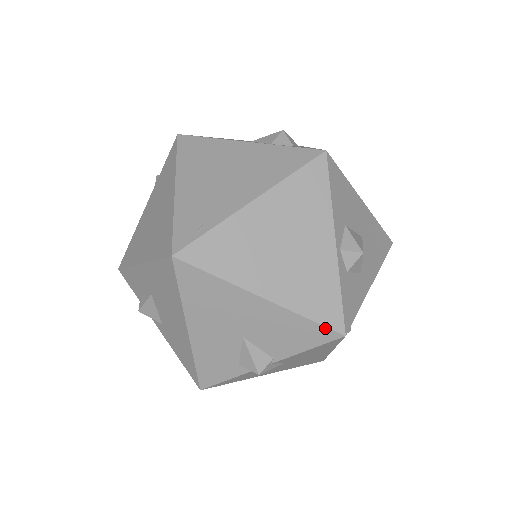
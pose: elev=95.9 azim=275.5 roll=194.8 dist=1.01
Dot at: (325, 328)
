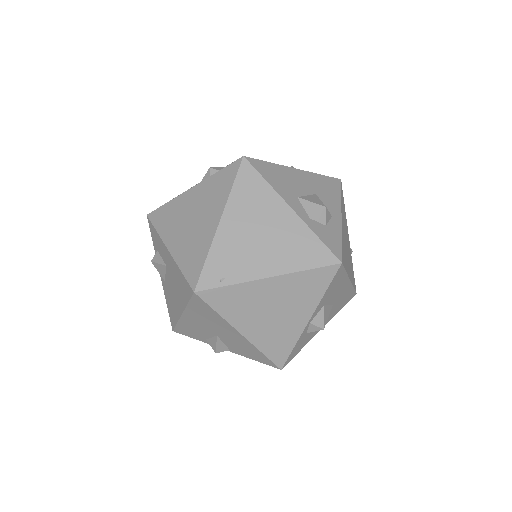
Dot at: (271, 362)
